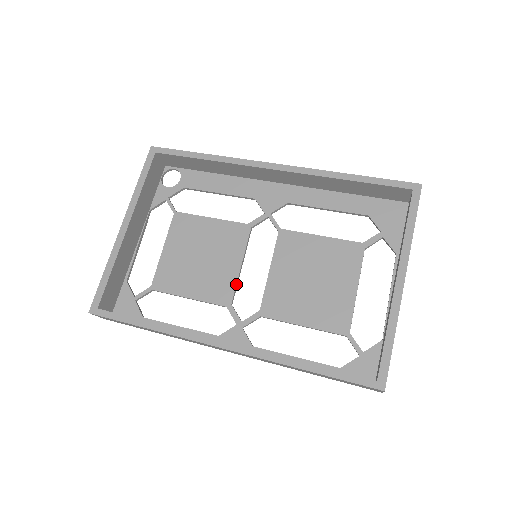
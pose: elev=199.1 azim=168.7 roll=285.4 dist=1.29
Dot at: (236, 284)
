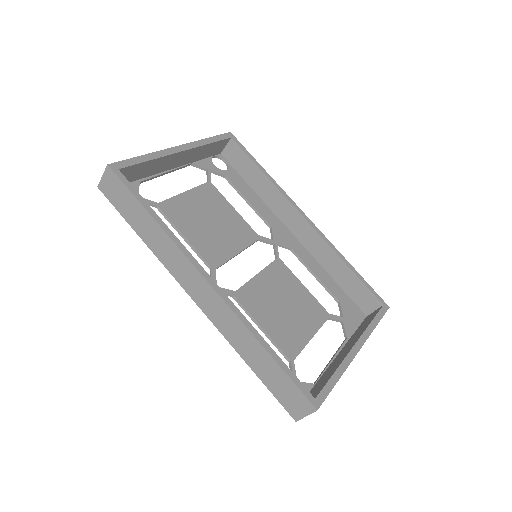
Dot at: (228, 260)
